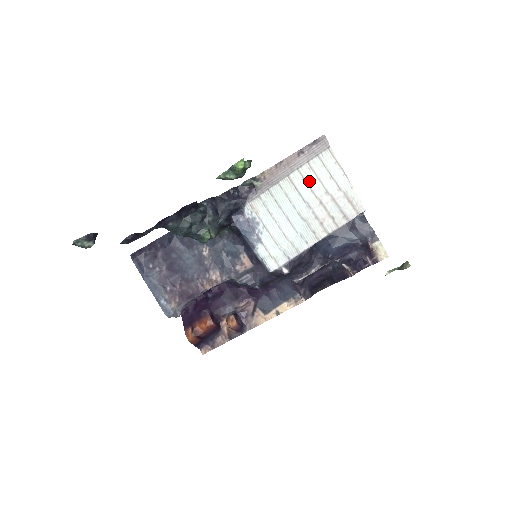
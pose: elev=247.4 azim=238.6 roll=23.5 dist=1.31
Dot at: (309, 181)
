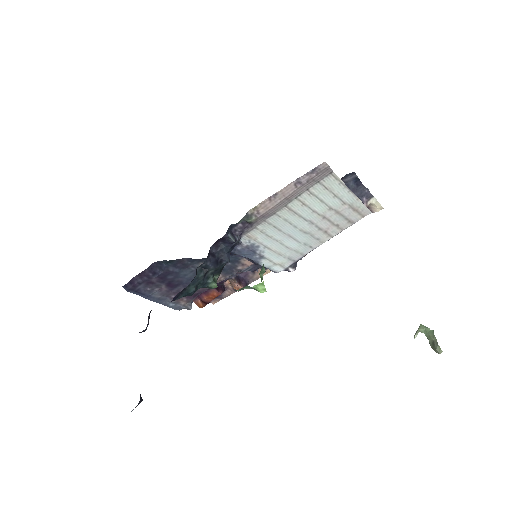
Dot at: (310, 205)
